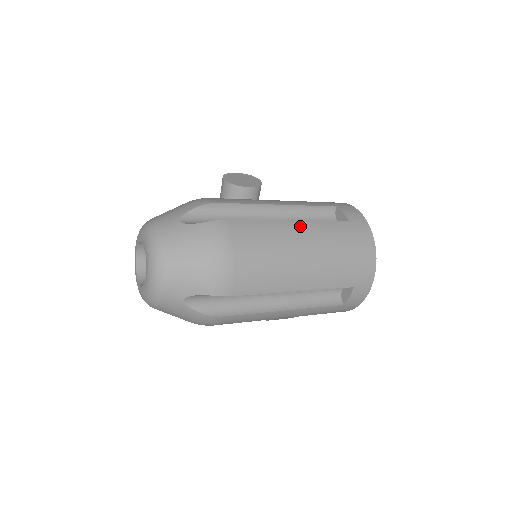
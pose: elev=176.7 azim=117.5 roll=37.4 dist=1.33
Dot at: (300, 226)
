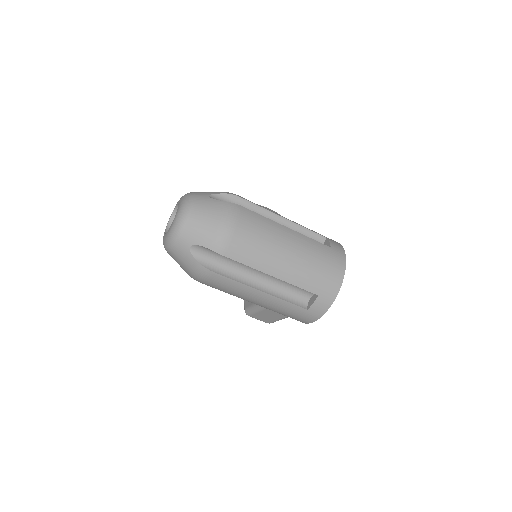
Dot at: (291, 233)
